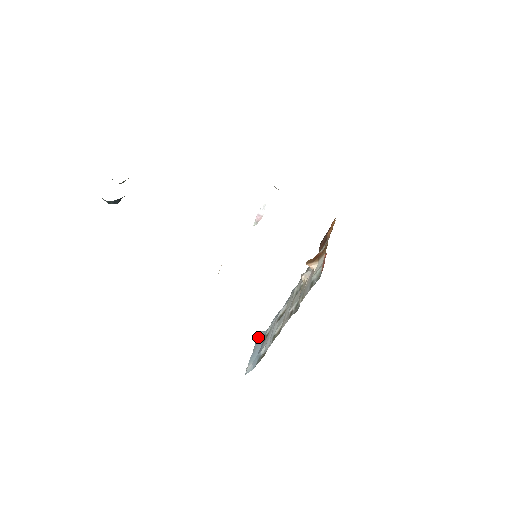
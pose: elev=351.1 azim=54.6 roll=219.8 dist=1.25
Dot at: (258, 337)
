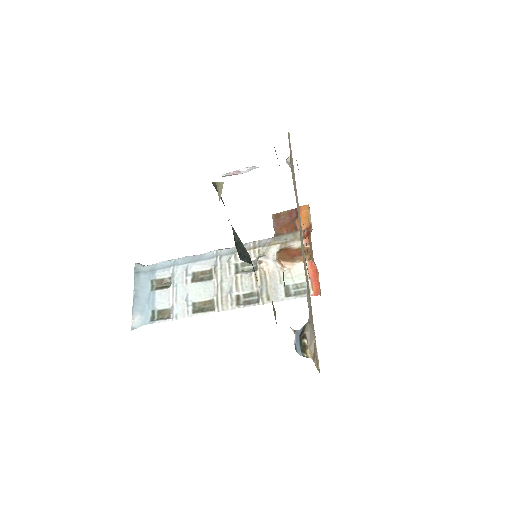
Dot at: (137, 273)
